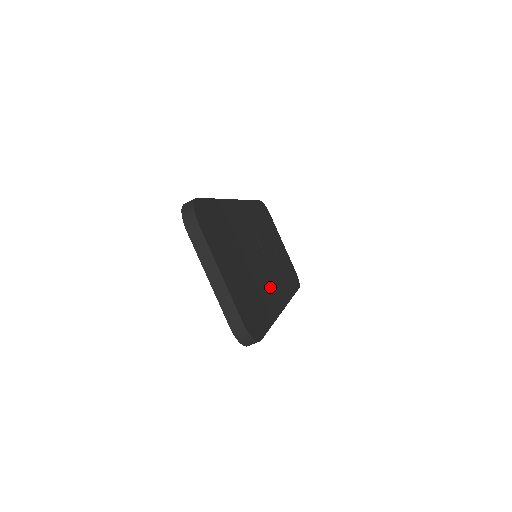
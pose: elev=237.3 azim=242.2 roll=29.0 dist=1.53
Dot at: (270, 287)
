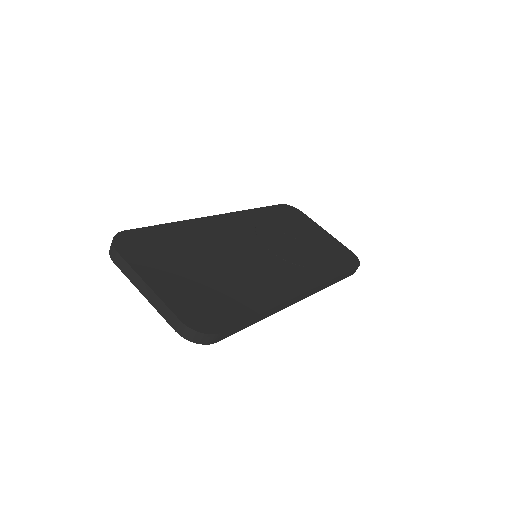
Dot at: (271, 278)
